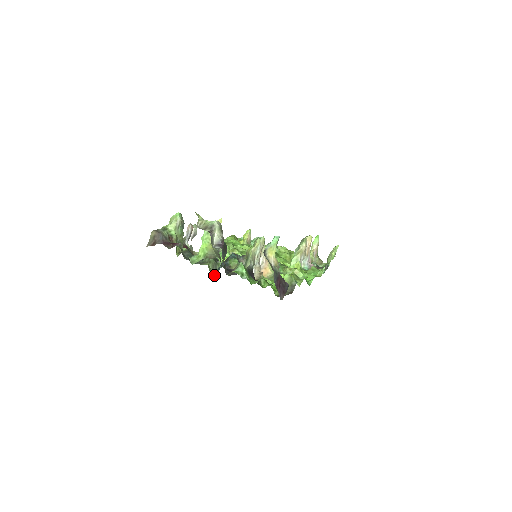
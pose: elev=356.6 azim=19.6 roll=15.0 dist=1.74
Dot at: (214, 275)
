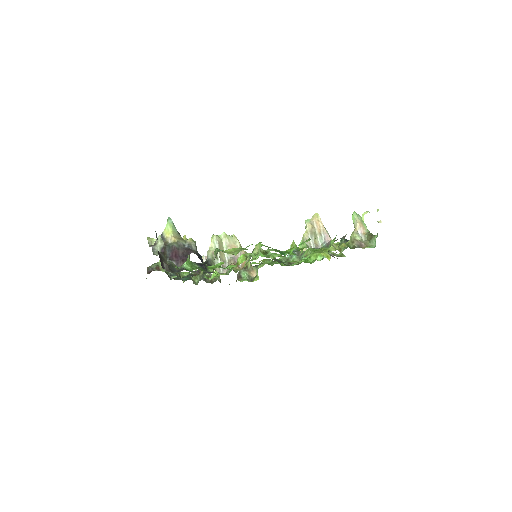
Dot at: occluded
